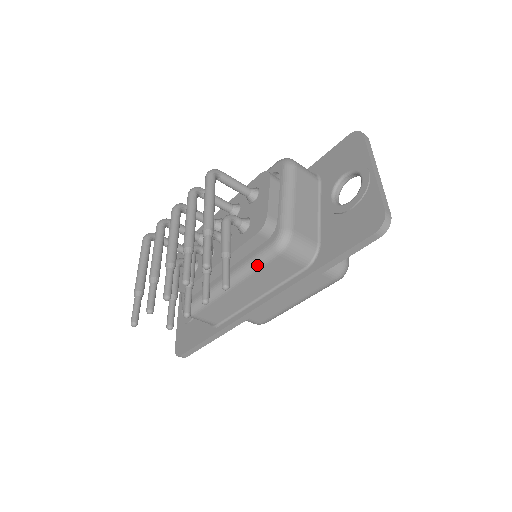
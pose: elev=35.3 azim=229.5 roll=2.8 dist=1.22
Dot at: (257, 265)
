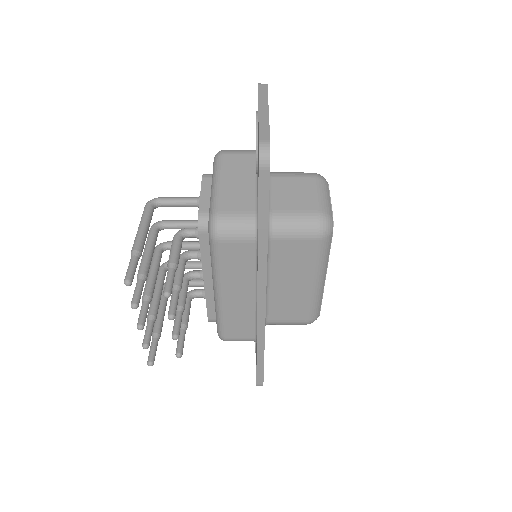
Dot at: (215, 262)
